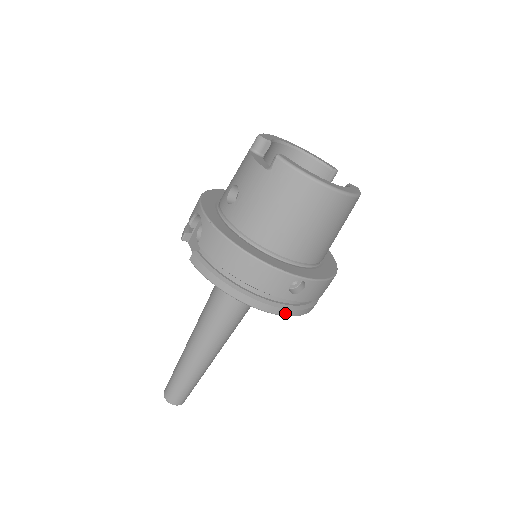
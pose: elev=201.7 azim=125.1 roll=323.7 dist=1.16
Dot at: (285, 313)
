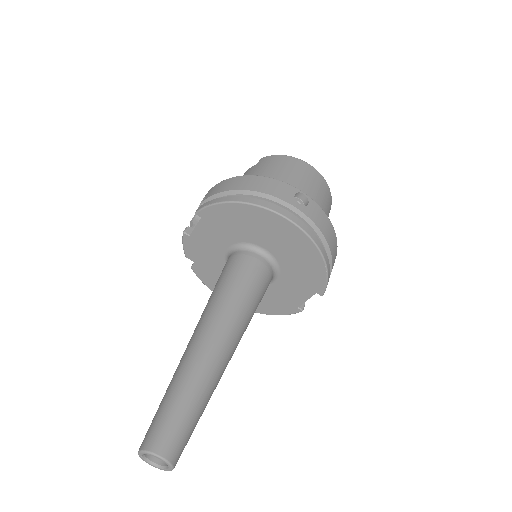
Dot at: (297, 222)
